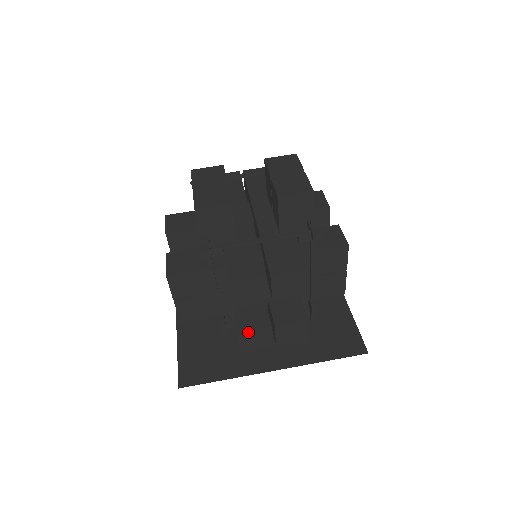
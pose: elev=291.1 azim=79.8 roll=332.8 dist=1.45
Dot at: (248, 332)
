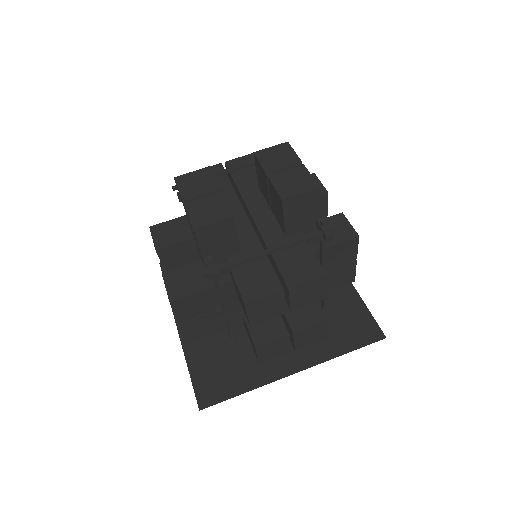
Dot at: (266, 344)
